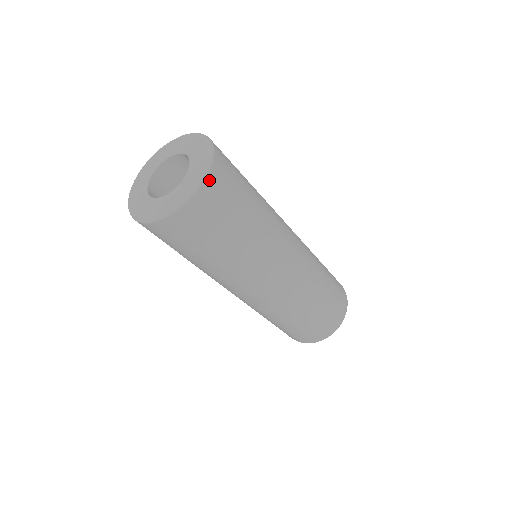
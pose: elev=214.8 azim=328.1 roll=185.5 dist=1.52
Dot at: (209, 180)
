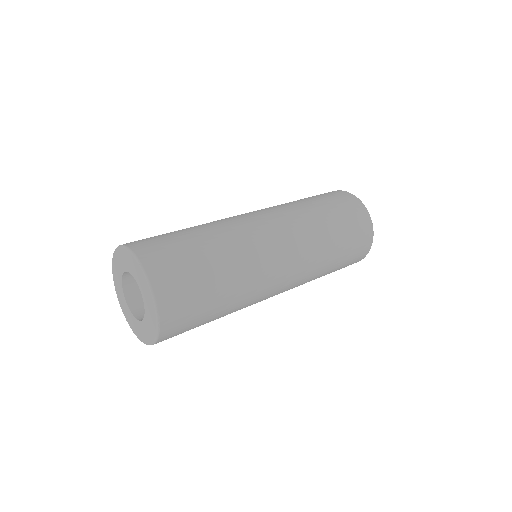
Dot at: (163, 322)
